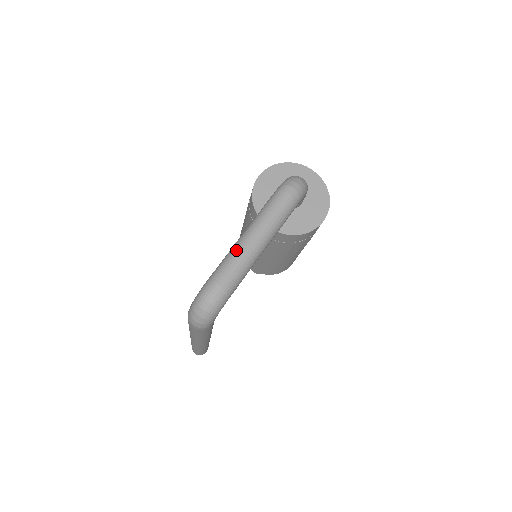
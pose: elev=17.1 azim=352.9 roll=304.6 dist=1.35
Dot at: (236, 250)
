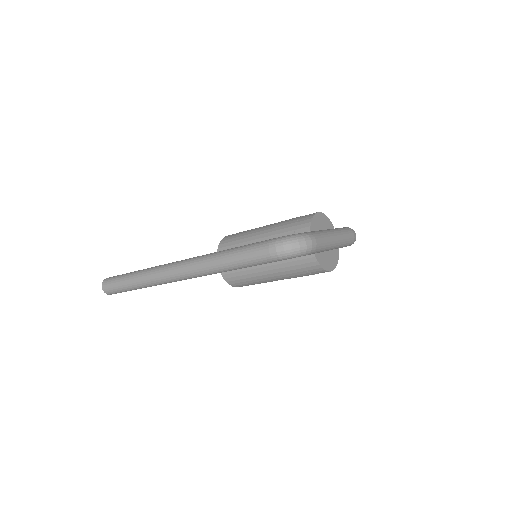
Dot at: (327, 233)
